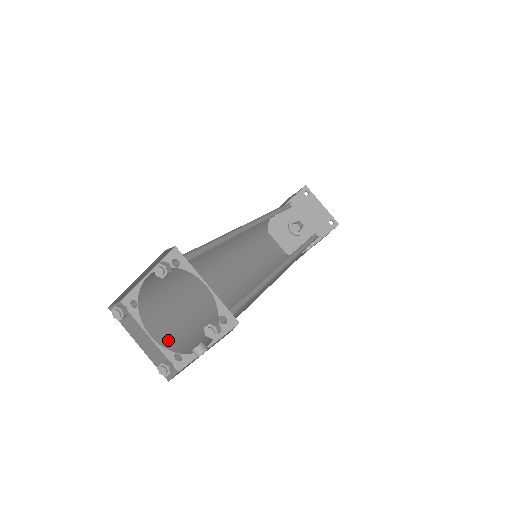
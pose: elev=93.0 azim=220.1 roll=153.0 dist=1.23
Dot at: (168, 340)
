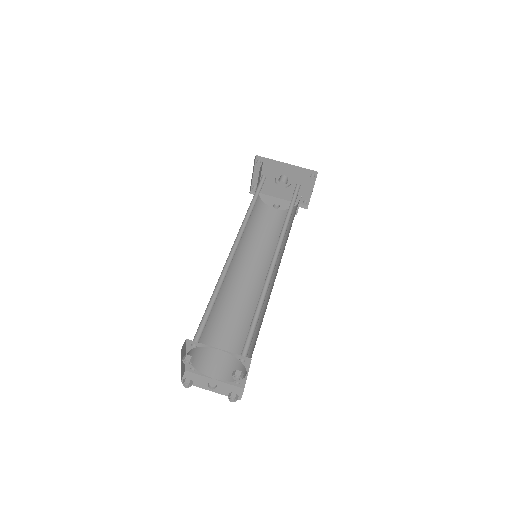
Dot at: (192, 354)
